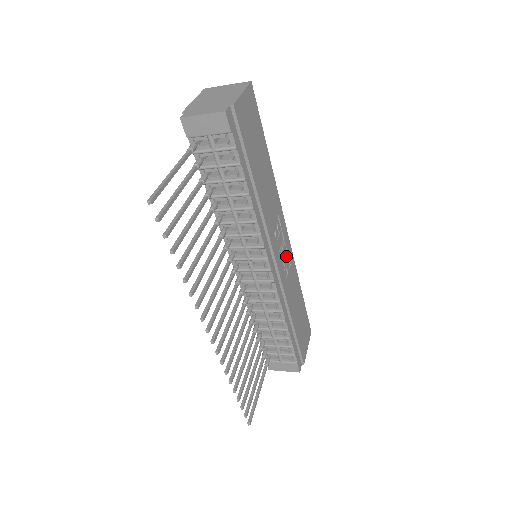
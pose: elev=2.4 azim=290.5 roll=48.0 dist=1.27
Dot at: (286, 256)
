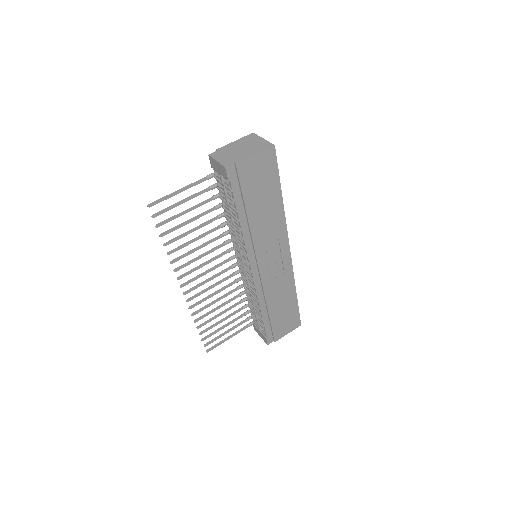
Dot at: (279, 267)
